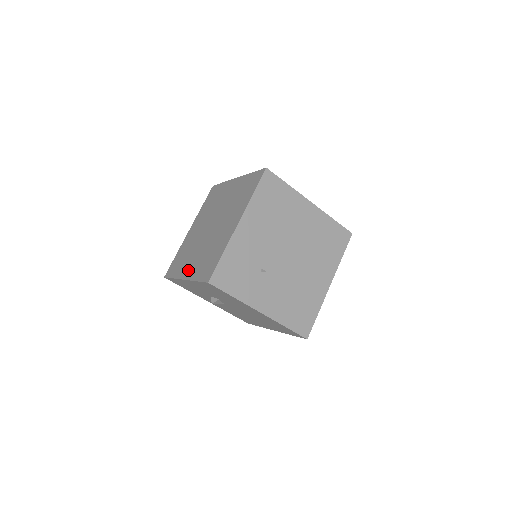
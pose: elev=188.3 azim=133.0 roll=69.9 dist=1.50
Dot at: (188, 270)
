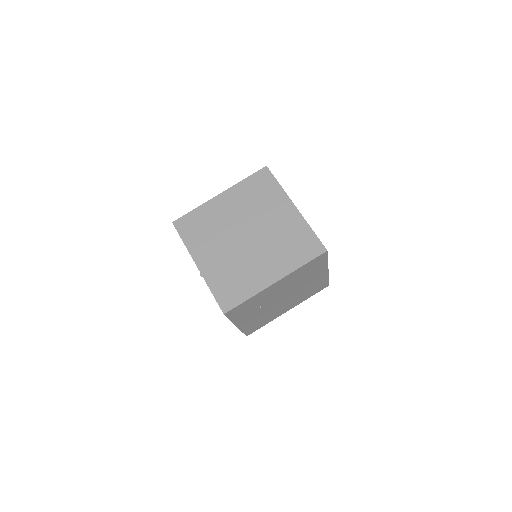
Dot at: (205, 261)
